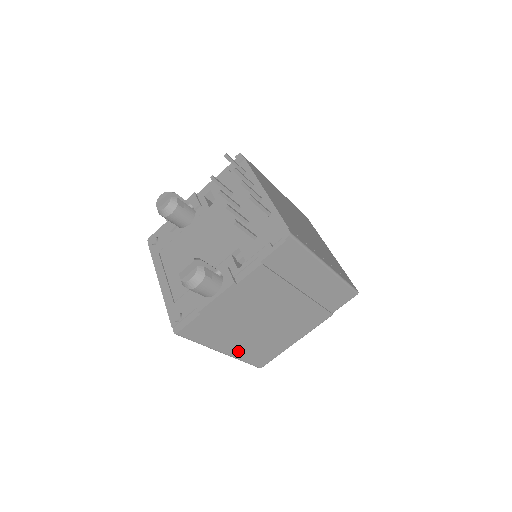
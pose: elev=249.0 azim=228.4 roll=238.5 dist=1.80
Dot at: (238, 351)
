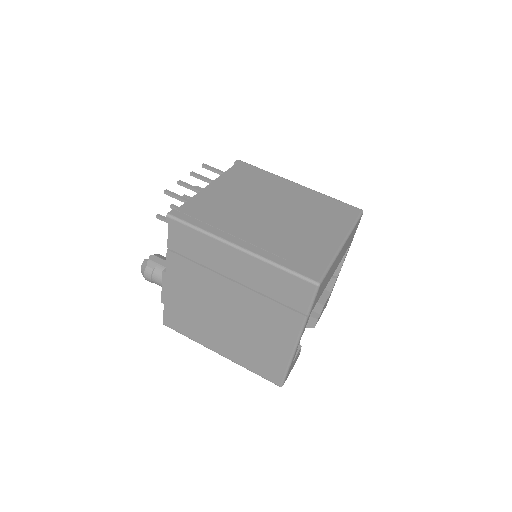
Dot at: (233, 355)
